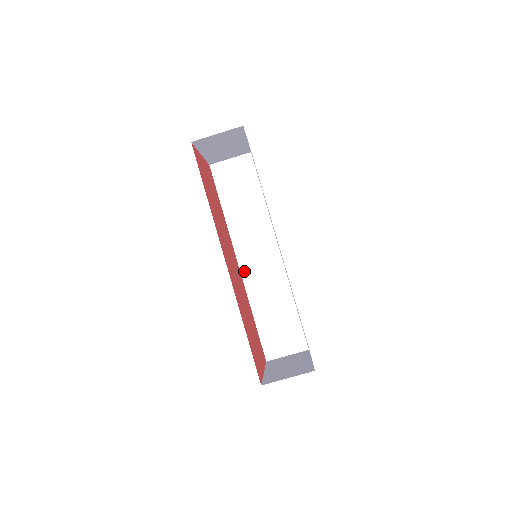
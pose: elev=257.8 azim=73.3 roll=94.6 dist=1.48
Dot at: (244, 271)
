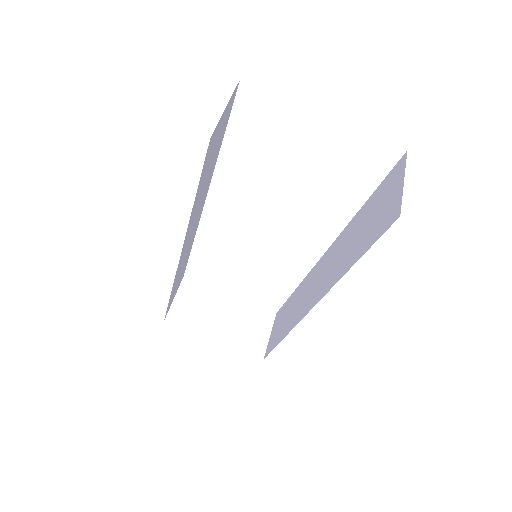
Dot at: (318, 298)
